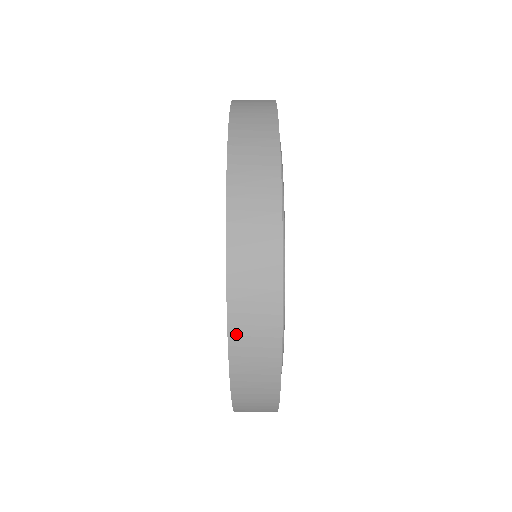
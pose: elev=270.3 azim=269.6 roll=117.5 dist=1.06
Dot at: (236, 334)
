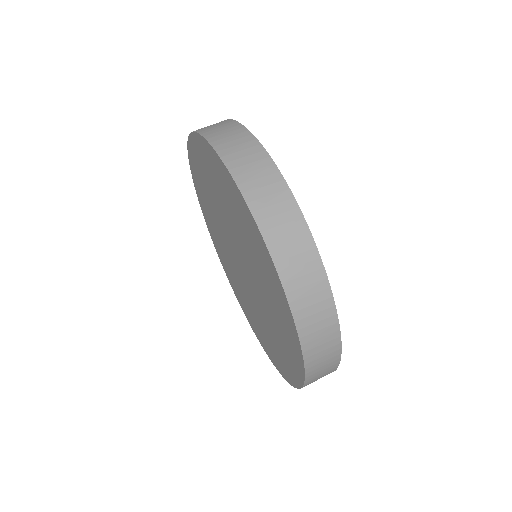
Dot at: (238, 174)
